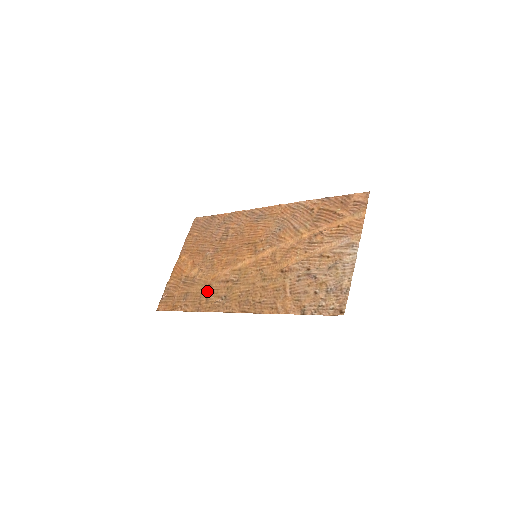
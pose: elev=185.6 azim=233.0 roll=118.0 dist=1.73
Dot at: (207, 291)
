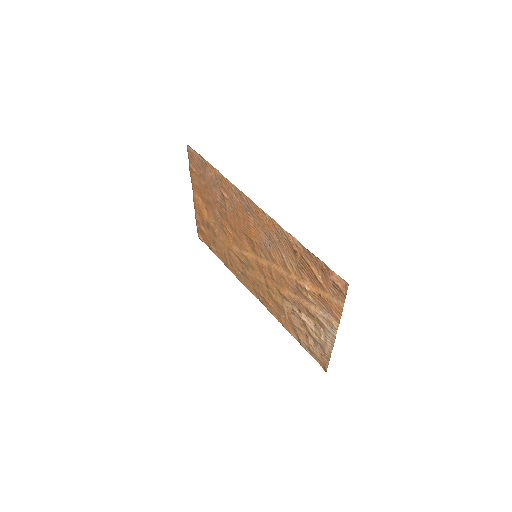
Dot at: (228, 255)
